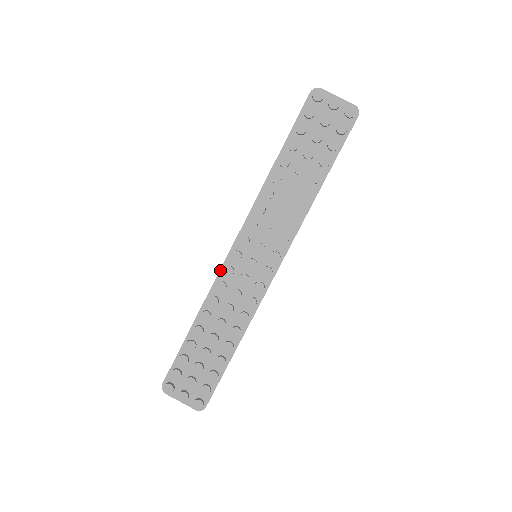
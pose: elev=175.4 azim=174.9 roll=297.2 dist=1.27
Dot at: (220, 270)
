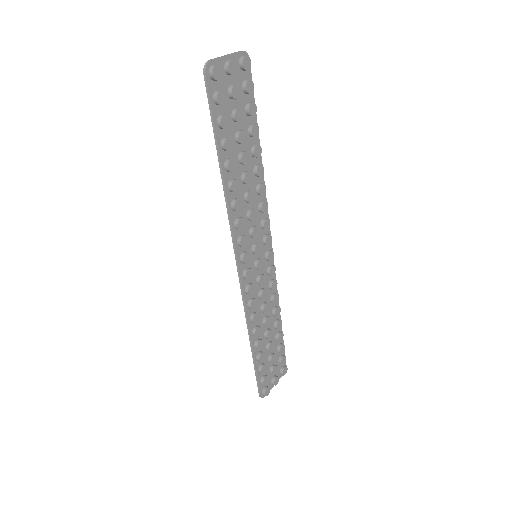
Dot at: (243, 296)
